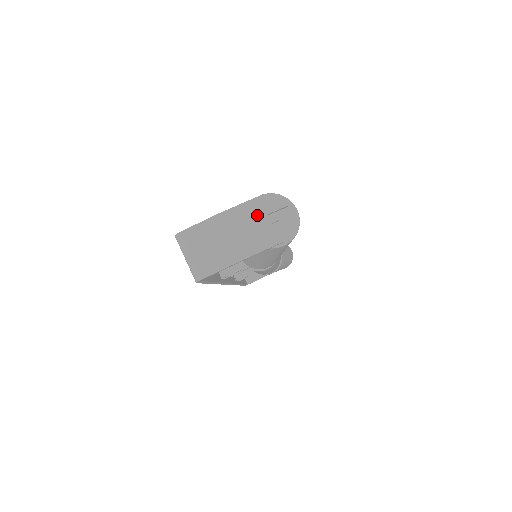
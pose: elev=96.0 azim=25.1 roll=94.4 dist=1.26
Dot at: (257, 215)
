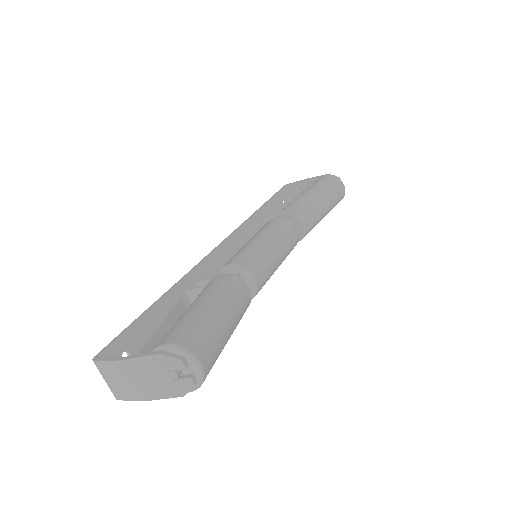
Dot at: (157, 370)
